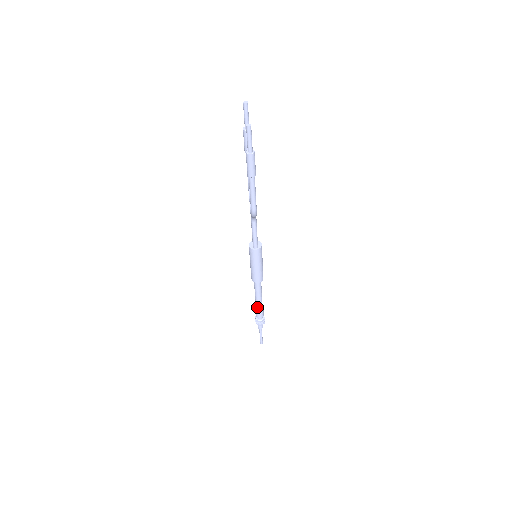
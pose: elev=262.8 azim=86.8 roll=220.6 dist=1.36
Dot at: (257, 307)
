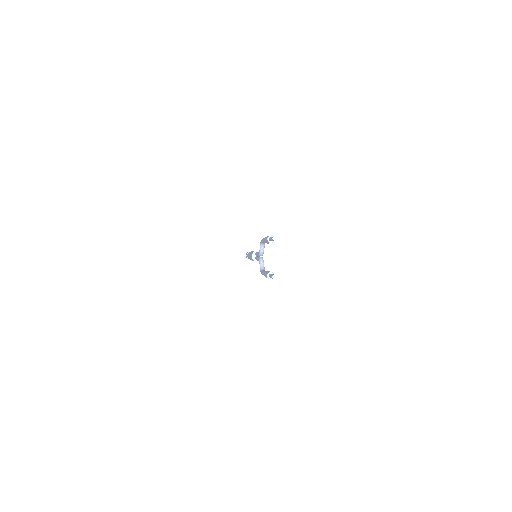
Dot at: occluded
